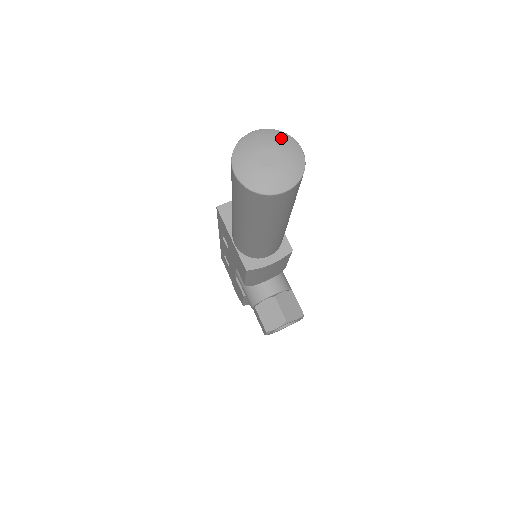
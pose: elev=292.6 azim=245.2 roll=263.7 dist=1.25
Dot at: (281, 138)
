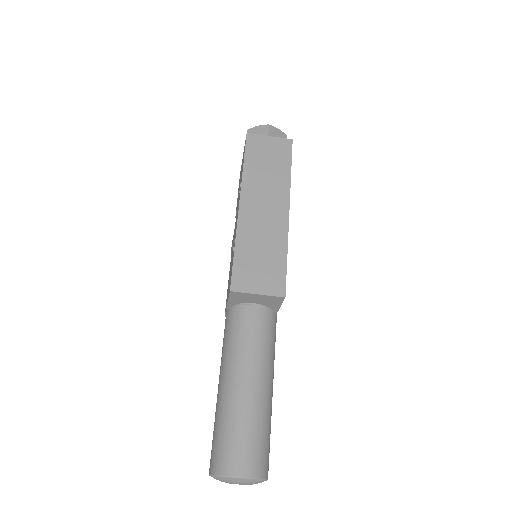
Dot at: (256, 483)
